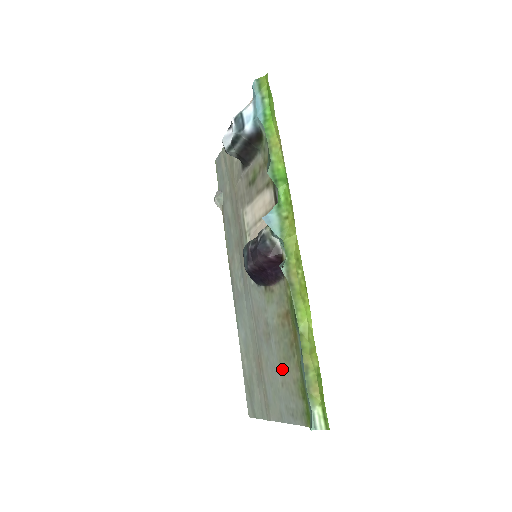
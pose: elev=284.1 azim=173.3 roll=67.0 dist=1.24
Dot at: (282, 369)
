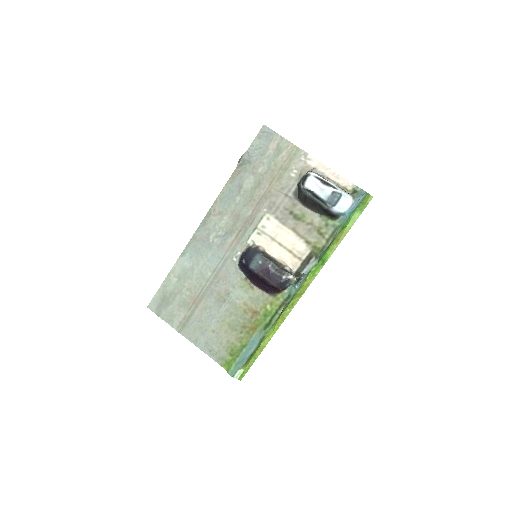
Dot at: (221, 326)
